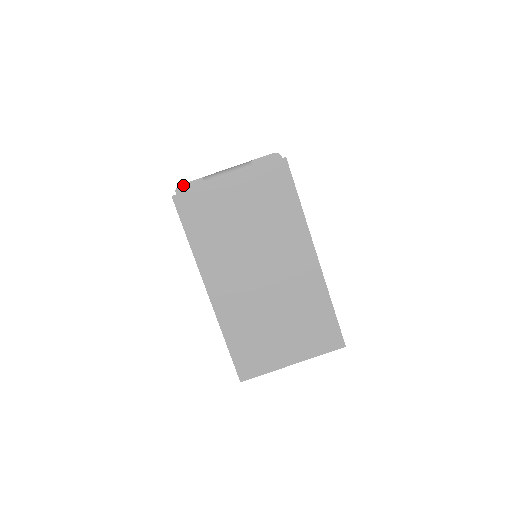
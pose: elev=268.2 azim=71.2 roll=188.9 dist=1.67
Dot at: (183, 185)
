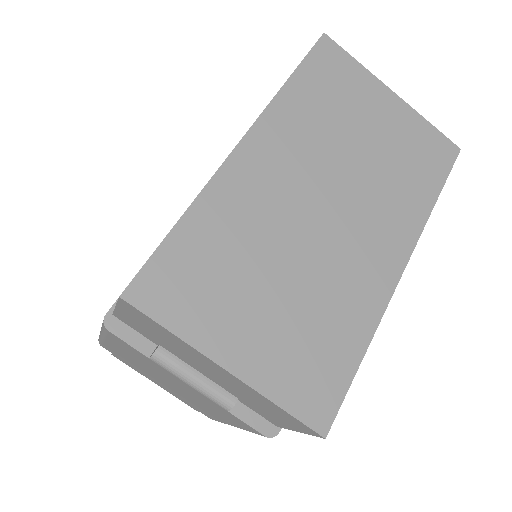
Dot at: occluded
